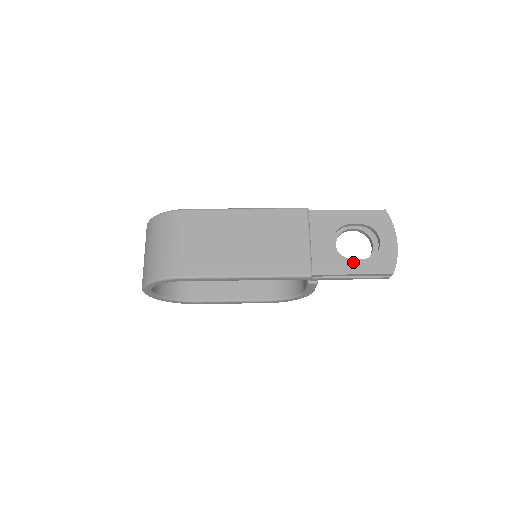
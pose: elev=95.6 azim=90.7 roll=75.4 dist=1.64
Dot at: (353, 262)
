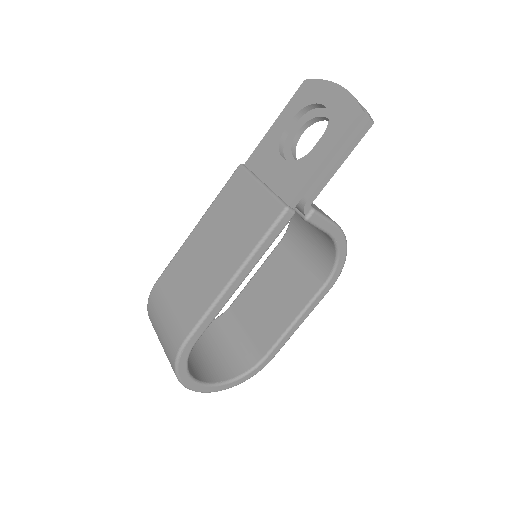
Dot at: (315, 151)
